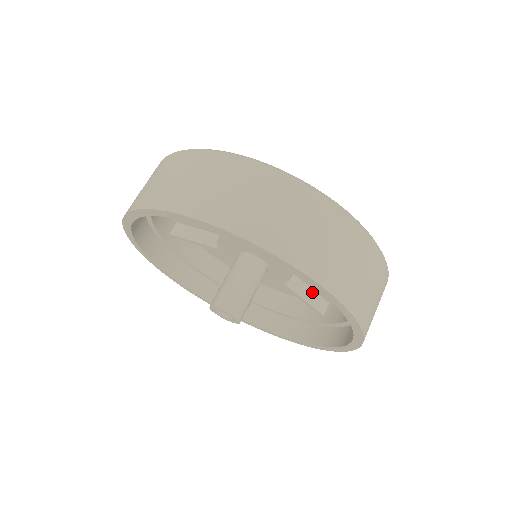
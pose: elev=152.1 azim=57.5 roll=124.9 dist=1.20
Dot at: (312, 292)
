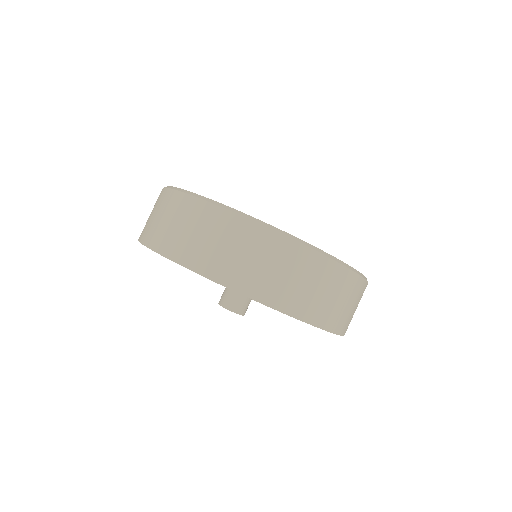
Dot at: occluded
